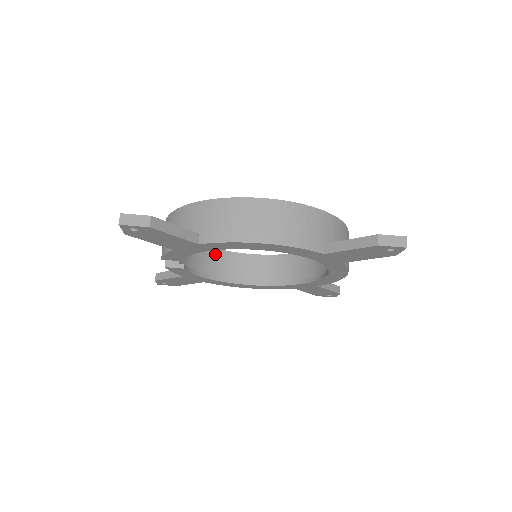
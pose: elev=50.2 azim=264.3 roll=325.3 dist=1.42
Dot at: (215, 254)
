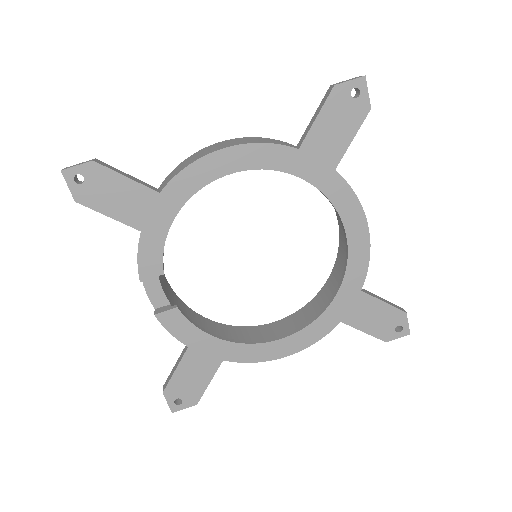
Dot at: (228, 329)
